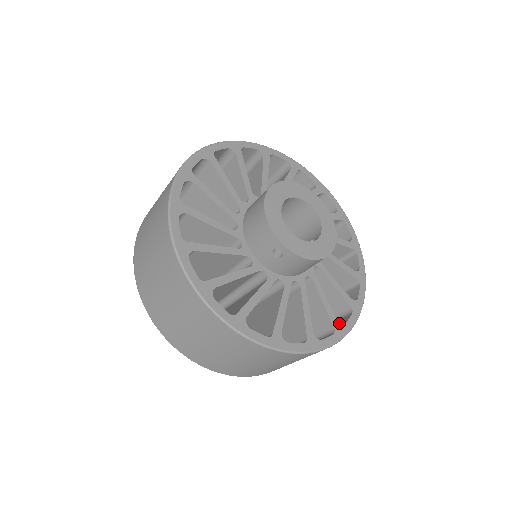
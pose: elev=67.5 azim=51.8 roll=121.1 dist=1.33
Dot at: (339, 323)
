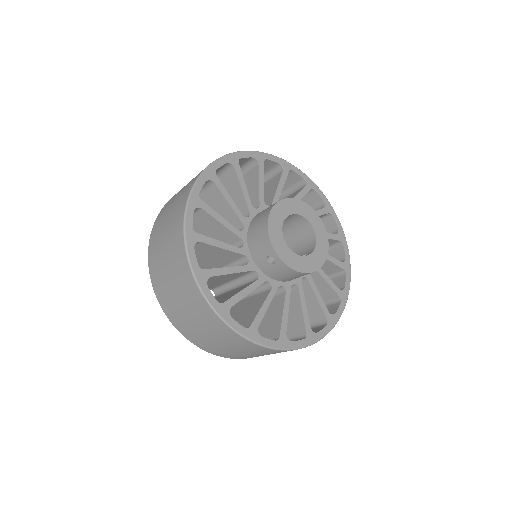
Dot at: (312, 331)
